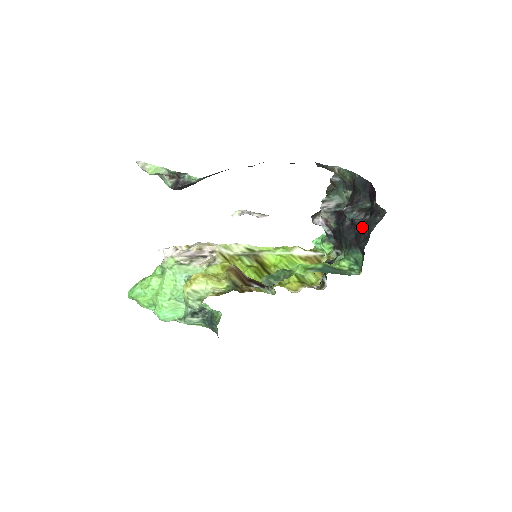
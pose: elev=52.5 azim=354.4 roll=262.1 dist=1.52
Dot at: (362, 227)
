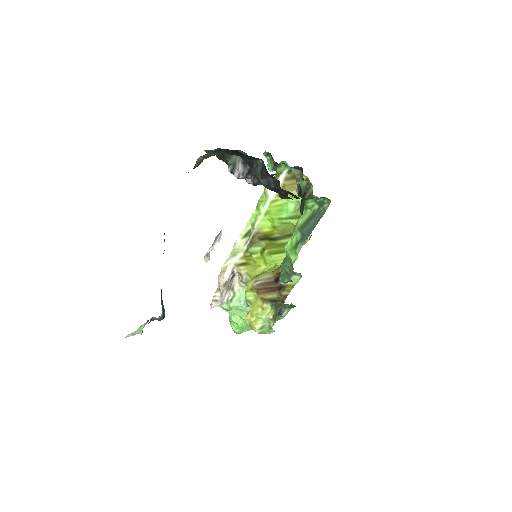
Dot at: occluded
